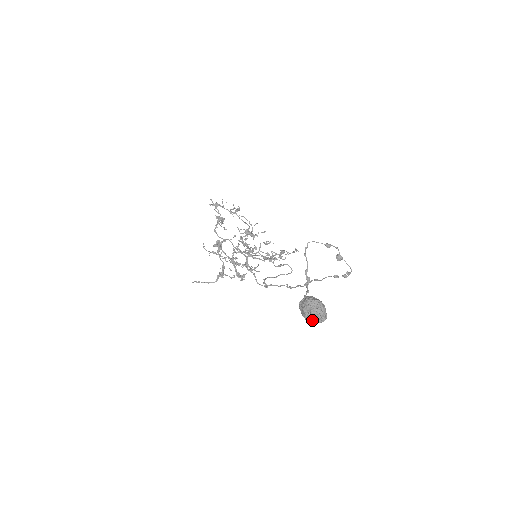
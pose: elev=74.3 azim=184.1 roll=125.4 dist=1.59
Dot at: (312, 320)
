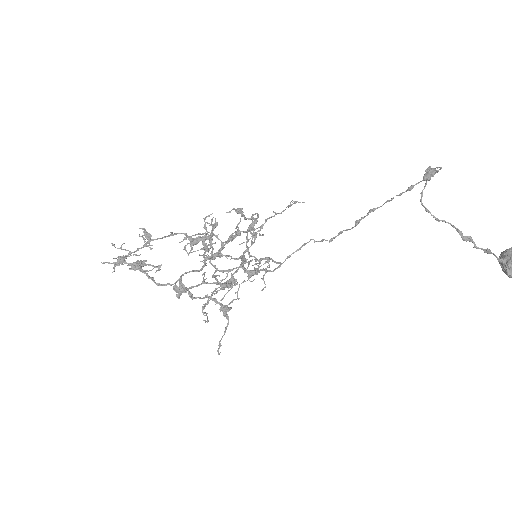
Dot at: out of frame
